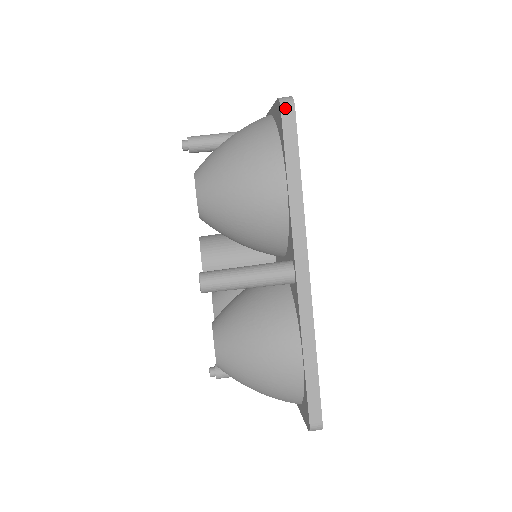
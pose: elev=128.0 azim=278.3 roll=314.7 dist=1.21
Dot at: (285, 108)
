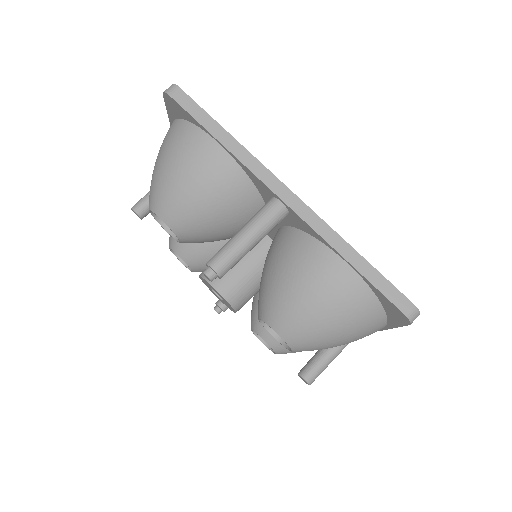
Dot at: occluded
